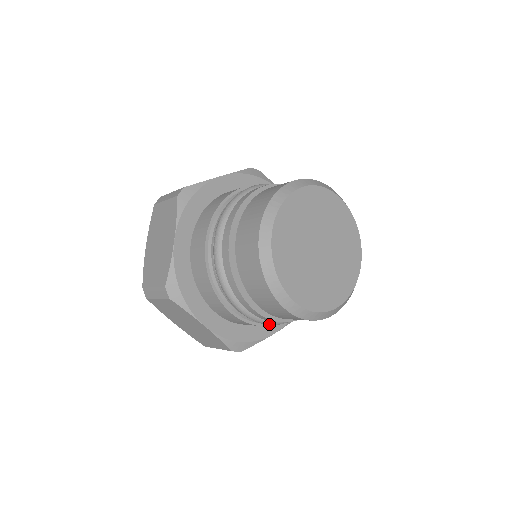
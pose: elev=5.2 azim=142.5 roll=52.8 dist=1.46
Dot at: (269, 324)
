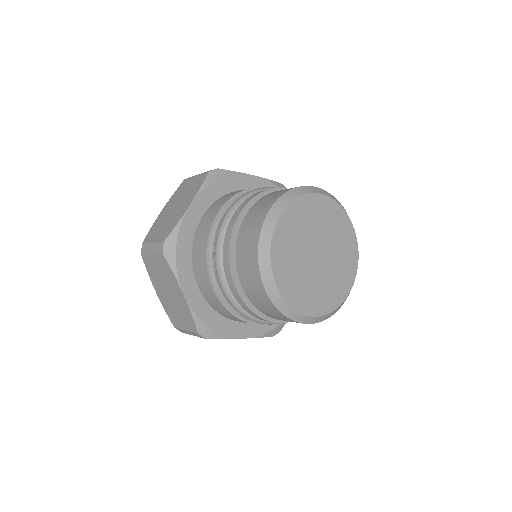
Dot at: occluded
